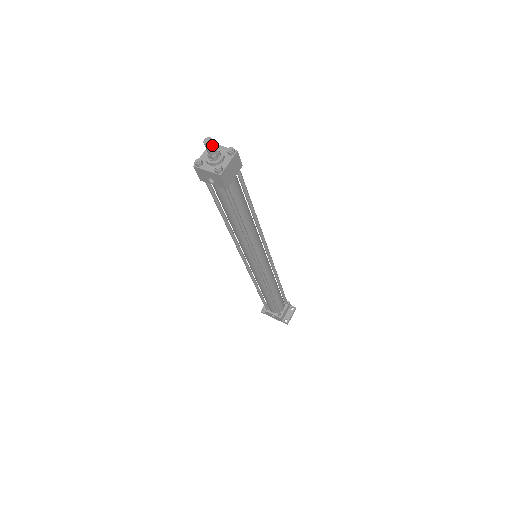
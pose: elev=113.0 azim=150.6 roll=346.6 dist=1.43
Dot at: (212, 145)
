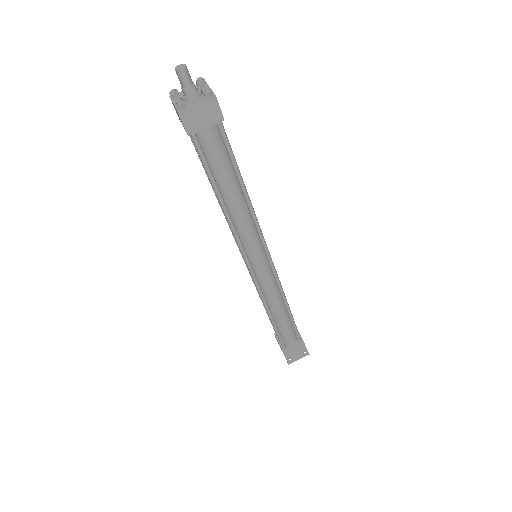
Dot at: (182, 73)
